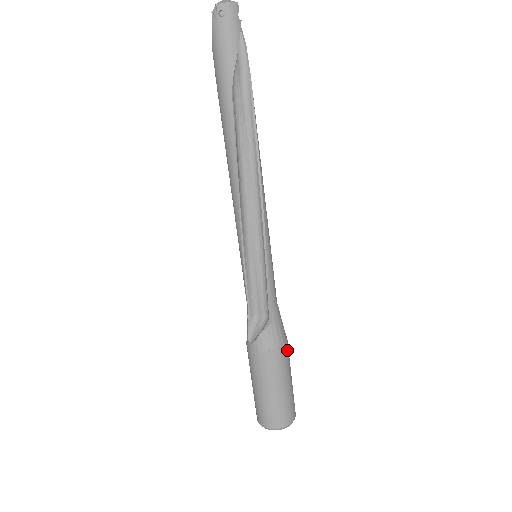
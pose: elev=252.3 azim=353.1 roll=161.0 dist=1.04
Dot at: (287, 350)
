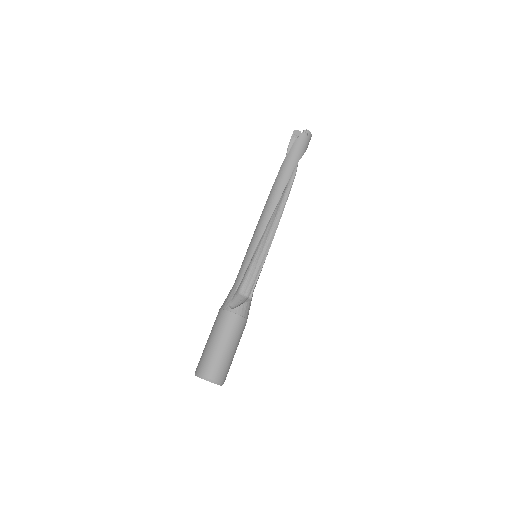
Dot at: occluded
